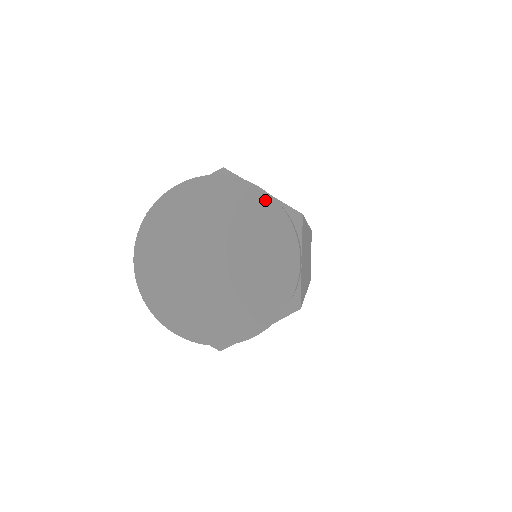
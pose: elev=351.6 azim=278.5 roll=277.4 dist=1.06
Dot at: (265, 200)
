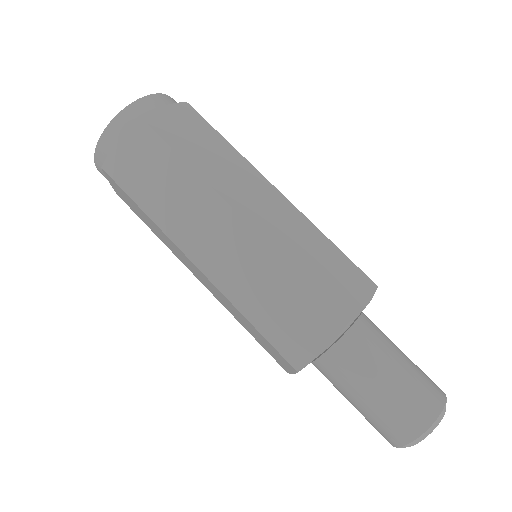
Dot at: occluded
